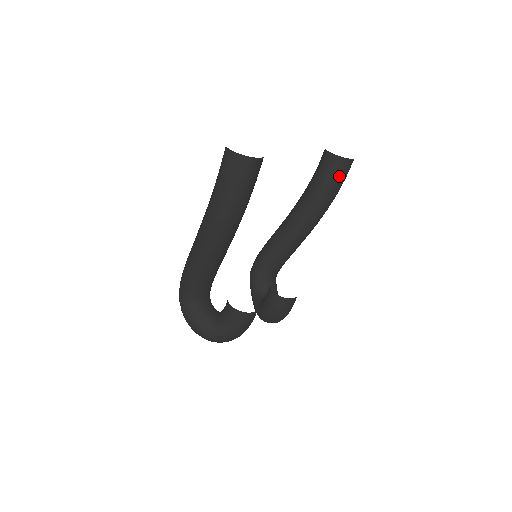
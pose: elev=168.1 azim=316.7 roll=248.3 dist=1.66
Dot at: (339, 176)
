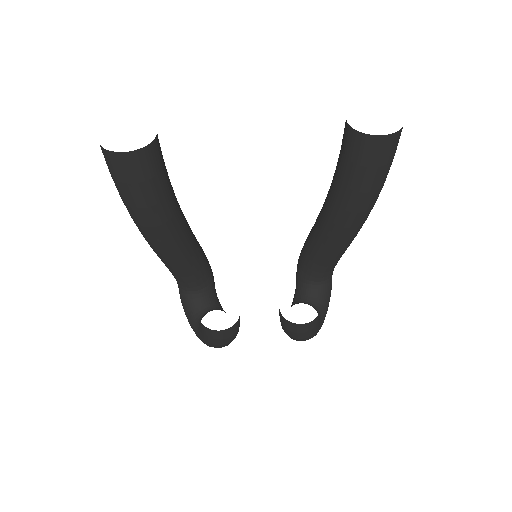
Dot at: (362, 163)
